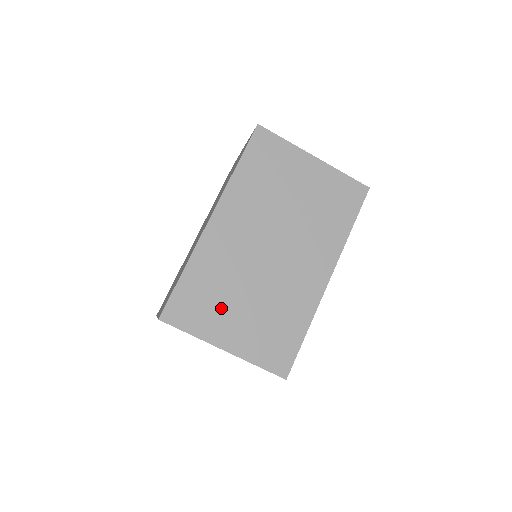
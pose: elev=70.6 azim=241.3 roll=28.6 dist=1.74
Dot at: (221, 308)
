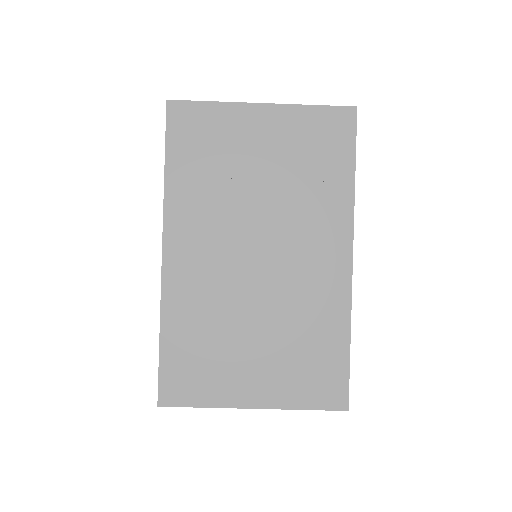
Dot at: (226, 359)
